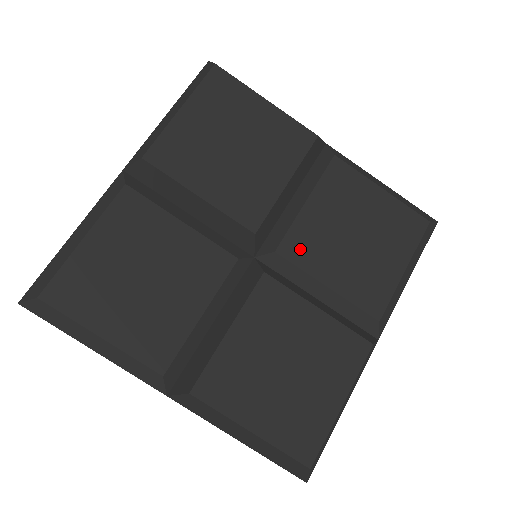
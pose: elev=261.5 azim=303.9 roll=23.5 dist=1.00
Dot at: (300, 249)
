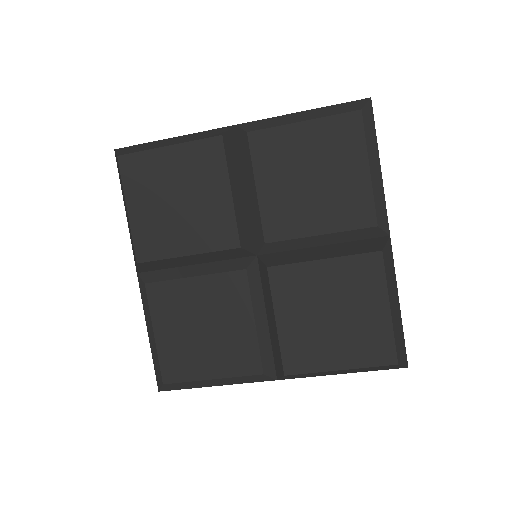
Dot at: (280, 226)
